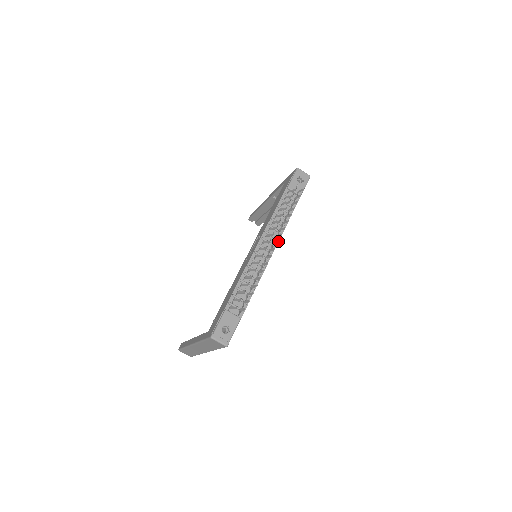
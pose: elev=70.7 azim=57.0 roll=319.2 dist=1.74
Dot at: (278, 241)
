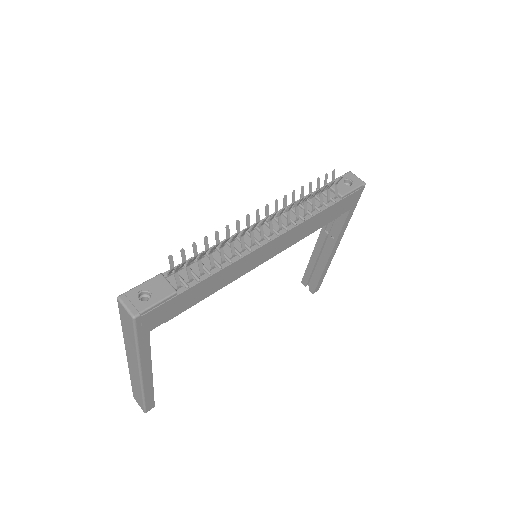
Dot at: occluded
